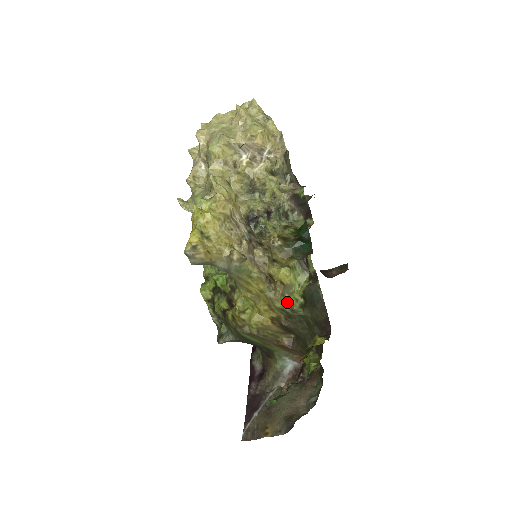
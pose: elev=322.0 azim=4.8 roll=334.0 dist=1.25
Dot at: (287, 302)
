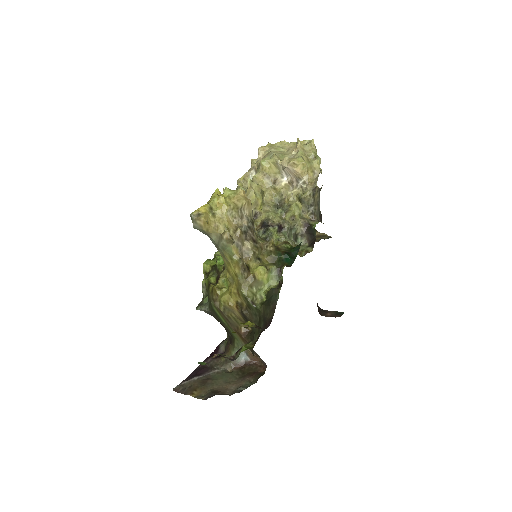
Dot at: (252, 294)
